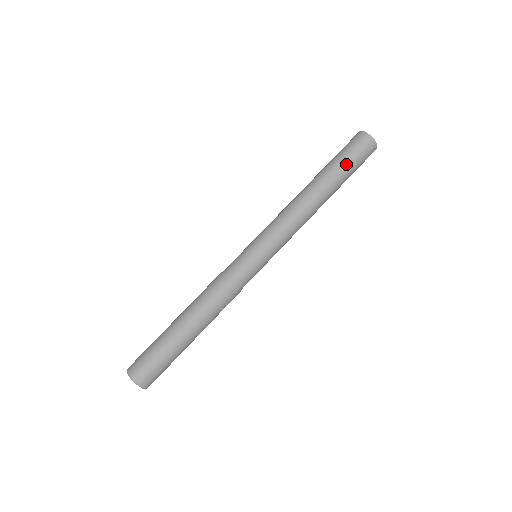
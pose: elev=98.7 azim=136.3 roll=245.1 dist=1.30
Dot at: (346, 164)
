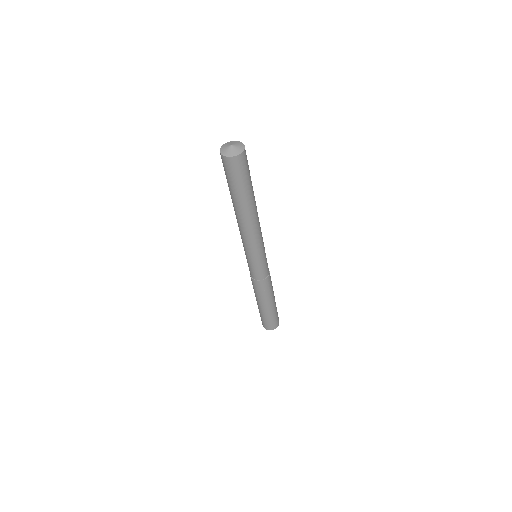
Dot at: (231, 186)
